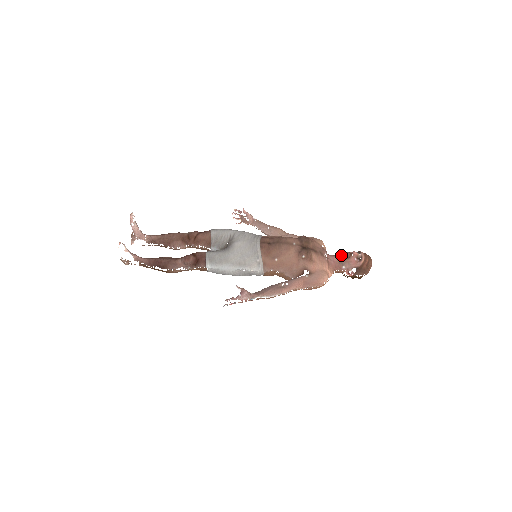
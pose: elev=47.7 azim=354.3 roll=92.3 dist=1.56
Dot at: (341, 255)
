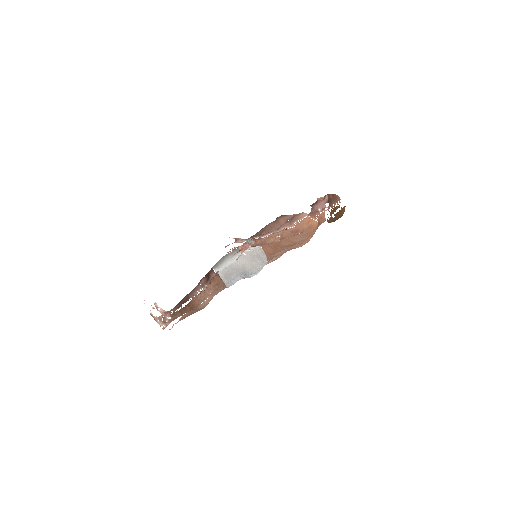
Dot at: occluded
